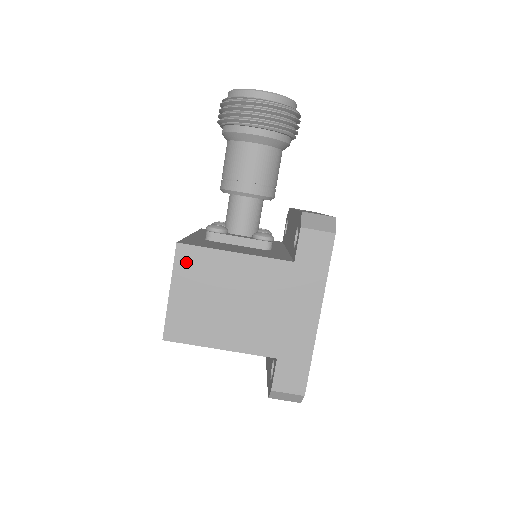
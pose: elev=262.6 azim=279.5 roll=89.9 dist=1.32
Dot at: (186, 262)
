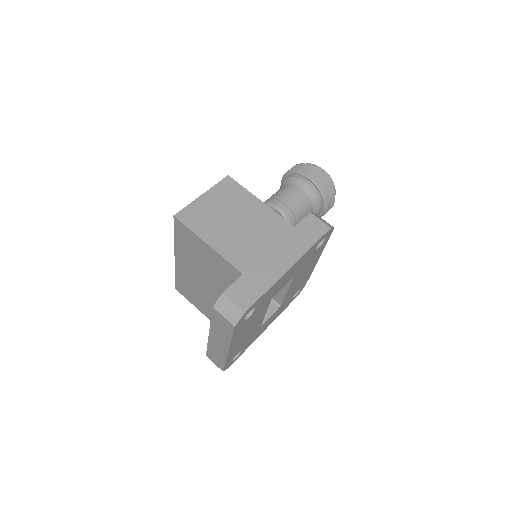
Dot at: (226, 187)
